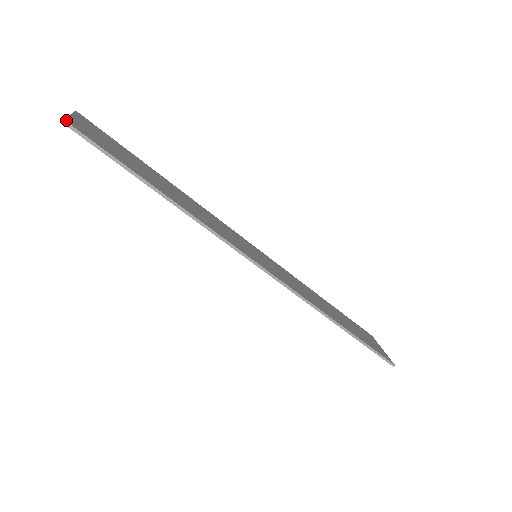
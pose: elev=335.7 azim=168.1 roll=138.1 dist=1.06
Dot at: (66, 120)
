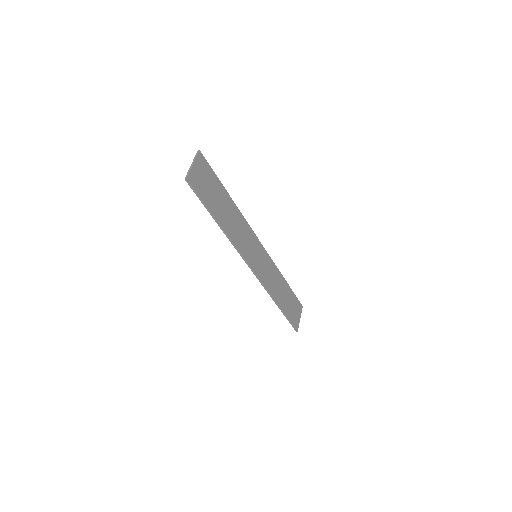
Dot at: (188, 178)
